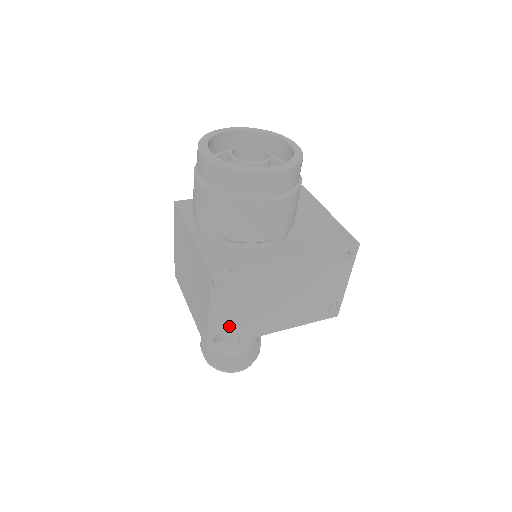
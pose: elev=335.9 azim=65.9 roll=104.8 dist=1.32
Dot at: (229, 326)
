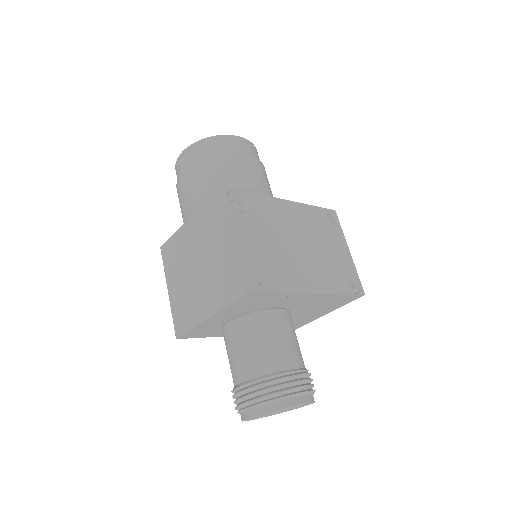
Dot at: (261, 264)
